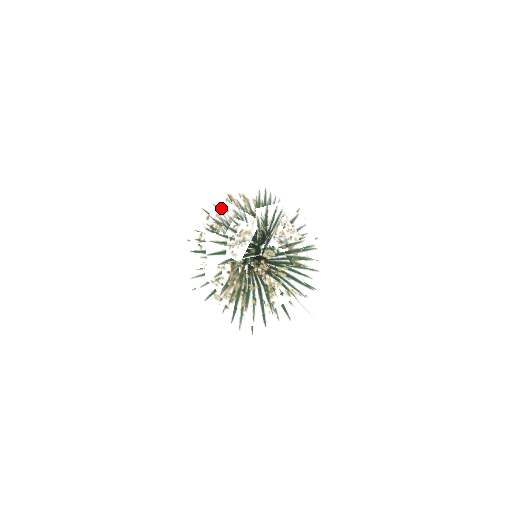
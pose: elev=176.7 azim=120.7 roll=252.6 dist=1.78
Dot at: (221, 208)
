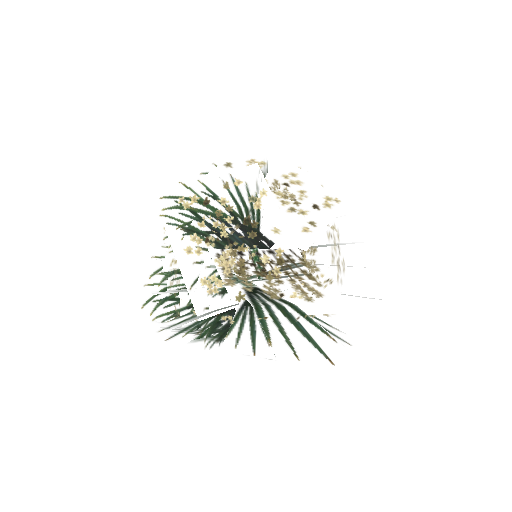
Dot at: occluded
